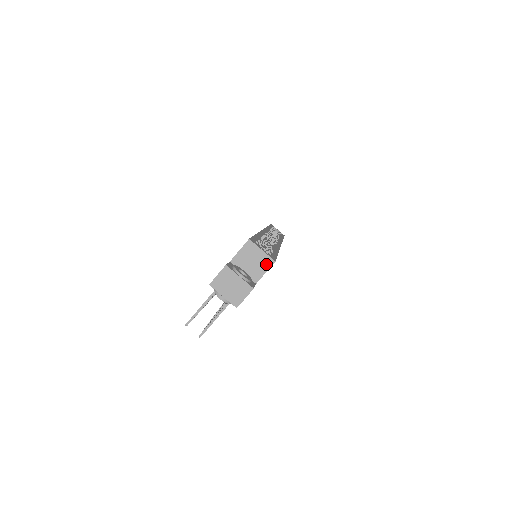
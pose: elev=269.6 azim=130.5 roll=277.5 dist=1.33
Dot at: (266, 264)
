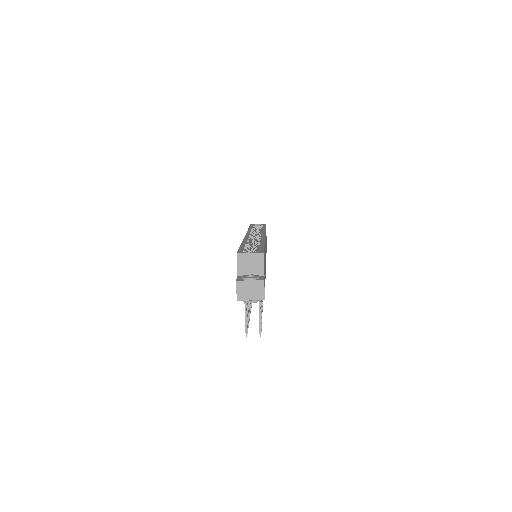
Dot at: (260, 259)
